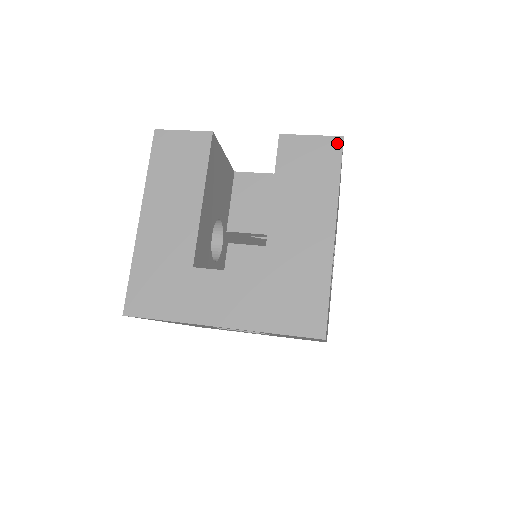
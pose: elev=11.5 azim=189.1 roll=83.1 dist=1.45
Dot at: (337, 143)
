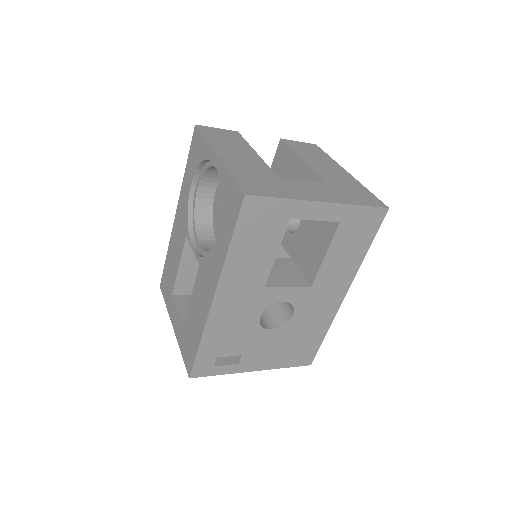
Dot at: (315, 146)
